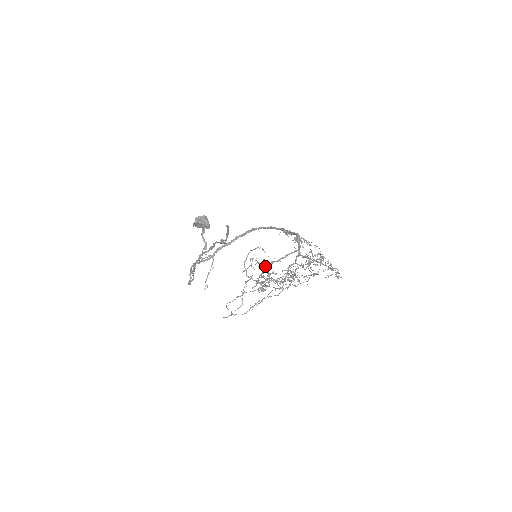
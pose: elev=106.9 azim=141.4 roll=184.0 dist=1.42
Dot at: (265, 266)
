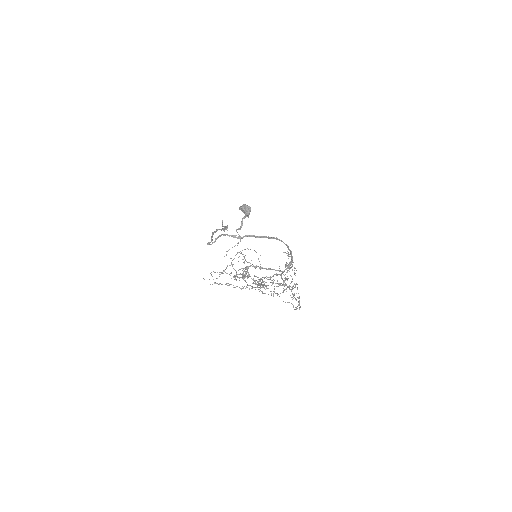
Dot at: (250, 265)
